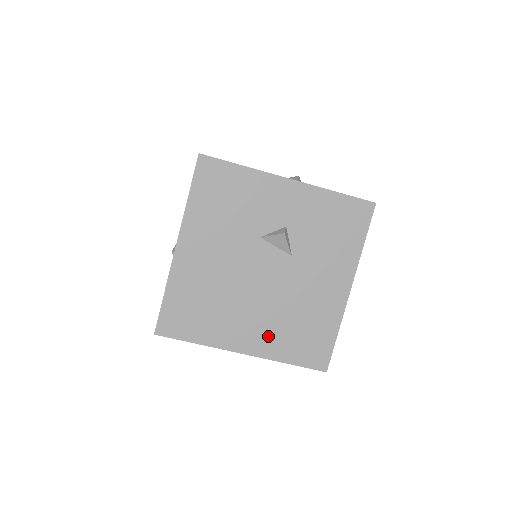
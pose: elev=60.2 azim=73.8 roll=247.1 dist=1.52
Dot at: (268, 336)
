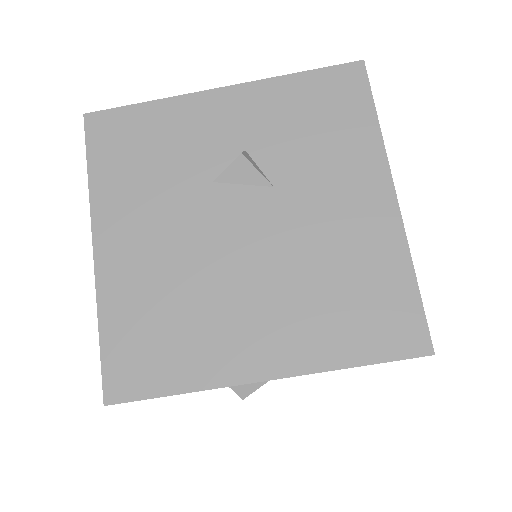
Dot at: (295, 331)
